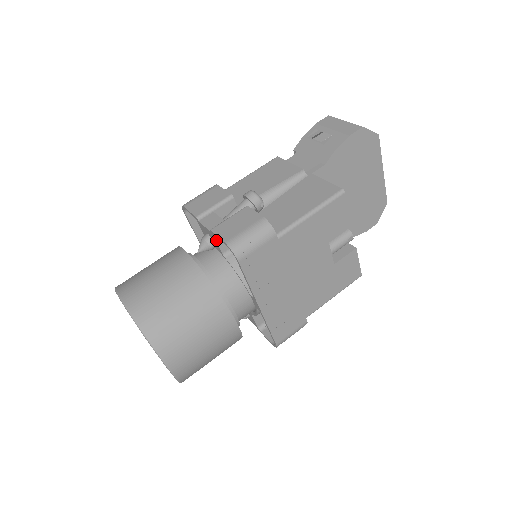
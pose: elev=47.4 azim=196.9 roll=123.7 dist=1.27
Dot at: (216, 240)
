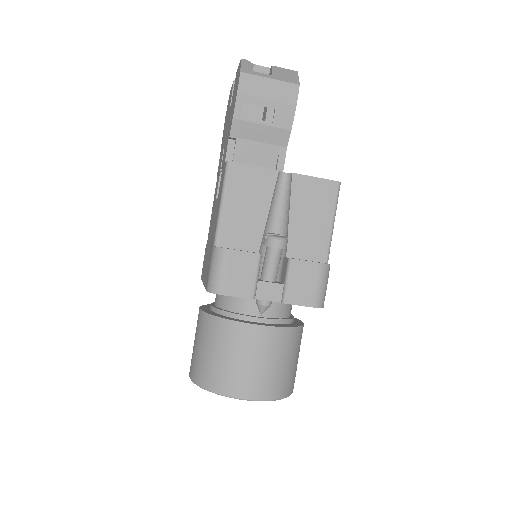
Dot at: occluded
